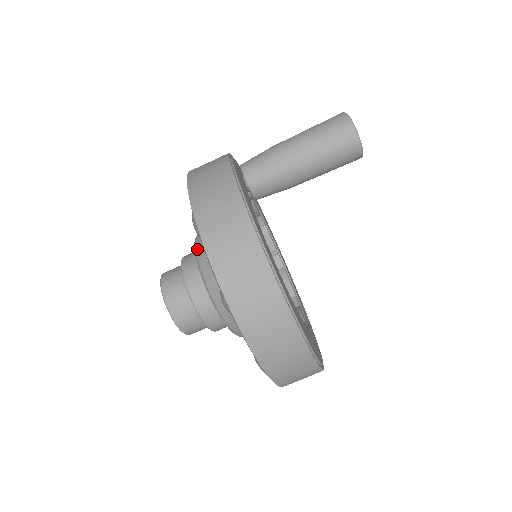
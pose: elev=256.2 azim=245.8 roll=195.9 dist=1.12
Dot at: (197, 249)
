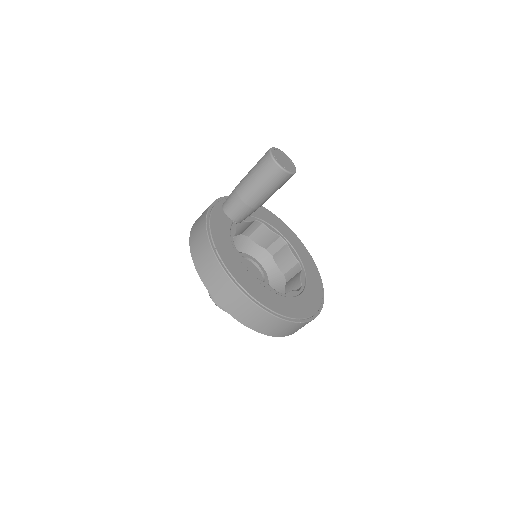
Dot at: occluded
